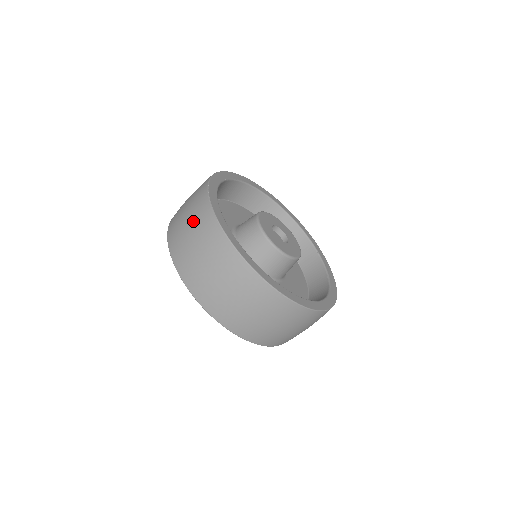
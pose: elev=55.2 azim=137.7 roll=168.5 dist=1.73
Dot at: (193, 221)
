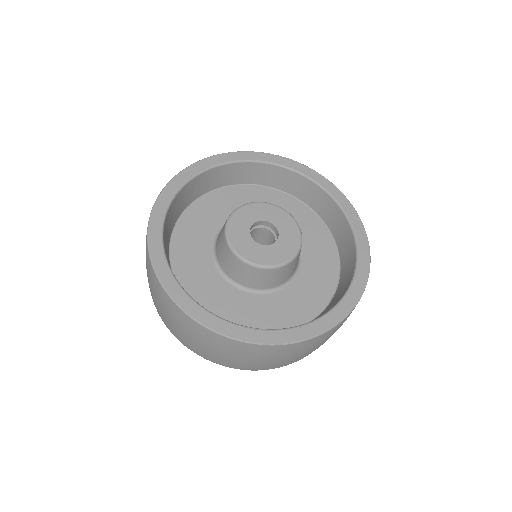
Dot at: occluded
